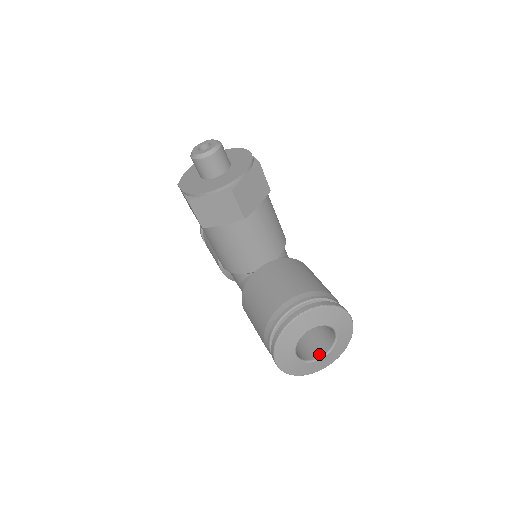
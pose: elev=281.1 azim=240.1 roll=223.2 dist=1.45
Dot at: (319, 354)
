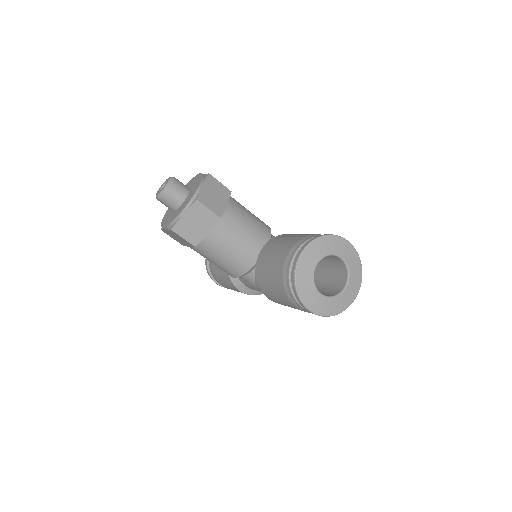
Dot at: (342, 286)
